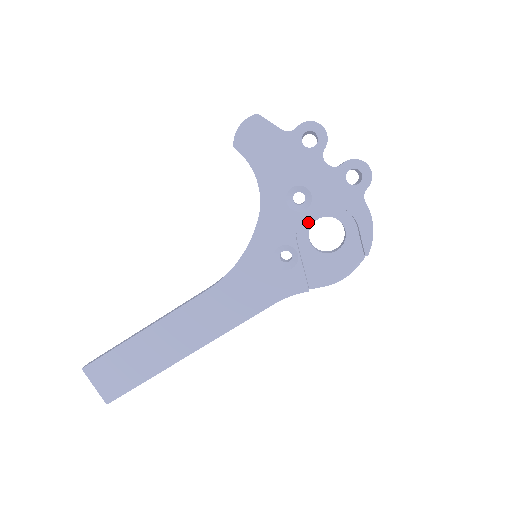
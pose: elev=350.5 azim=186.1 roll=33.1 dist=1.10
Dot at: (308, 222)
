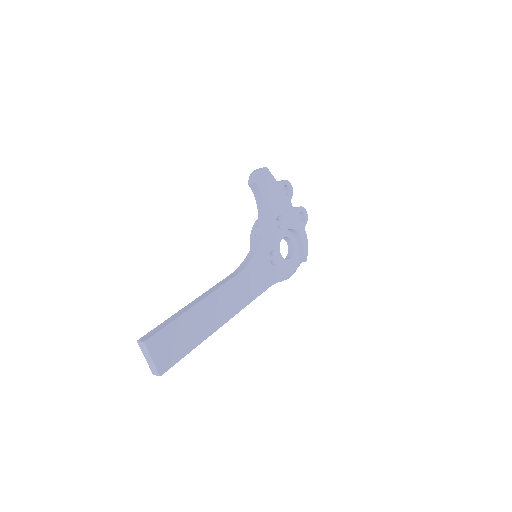
Dot at: occluded
